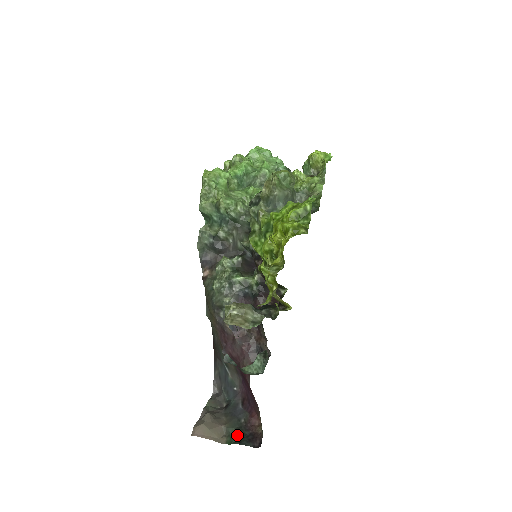
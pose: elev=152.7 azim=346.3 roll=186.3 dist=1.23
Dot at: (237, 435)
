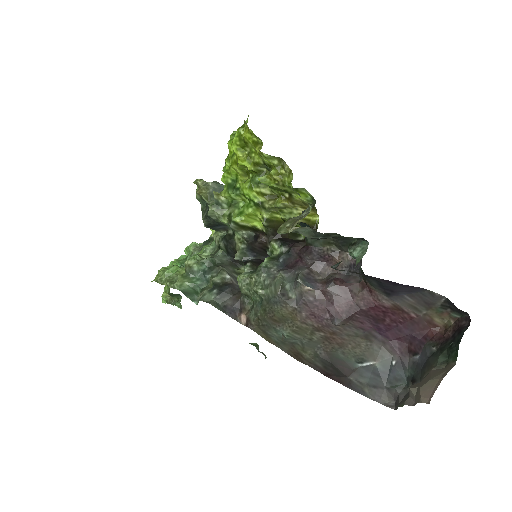
Dot at: (449, 350)
